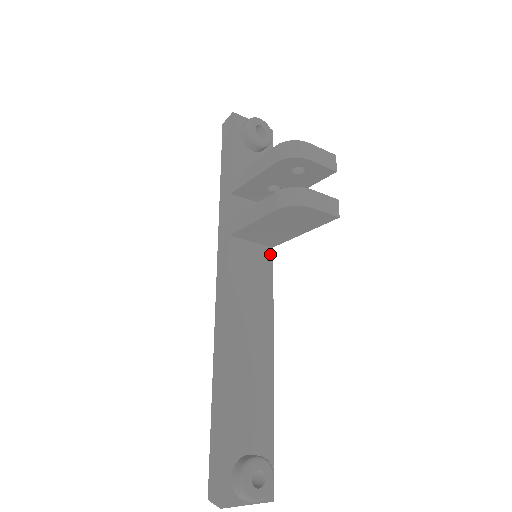
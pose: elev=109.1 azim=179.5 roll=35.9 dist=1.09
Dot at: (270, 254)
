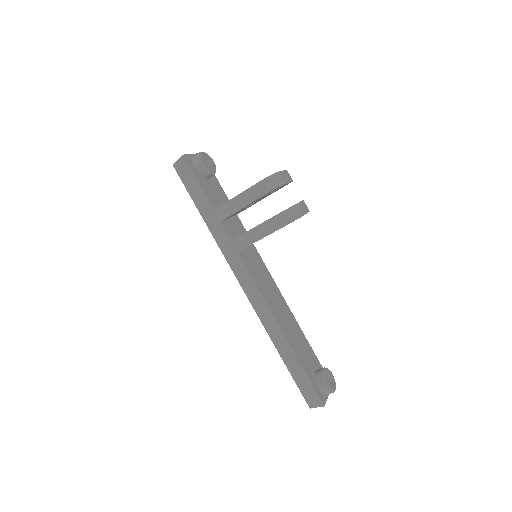
Dot at: (255, 249)
